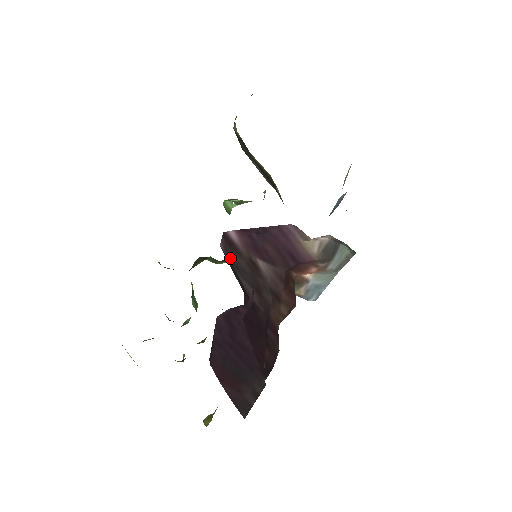
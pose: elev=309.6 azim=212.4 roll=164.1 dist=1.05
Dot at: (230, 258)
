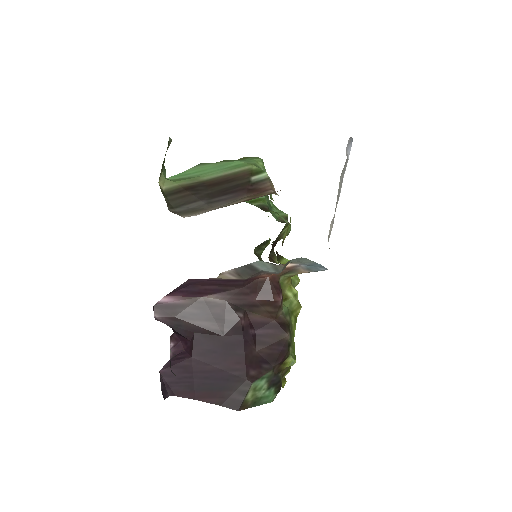
Dot at: (173, 315)
